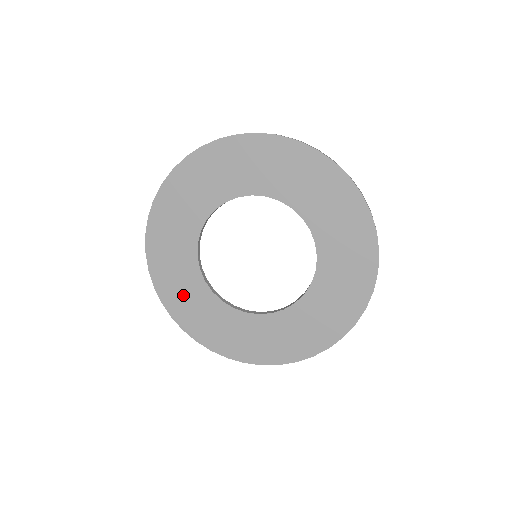
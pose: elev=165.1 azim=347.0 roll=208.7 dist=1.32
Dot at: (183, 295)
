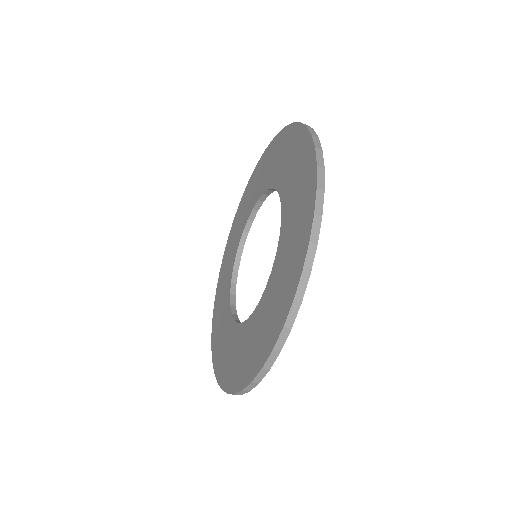
Dot at: (230, 358)
